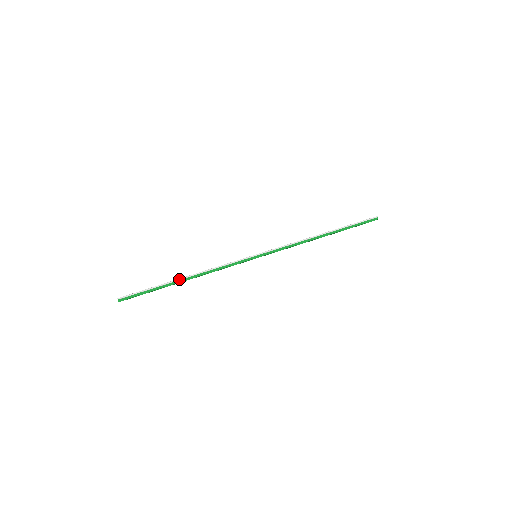
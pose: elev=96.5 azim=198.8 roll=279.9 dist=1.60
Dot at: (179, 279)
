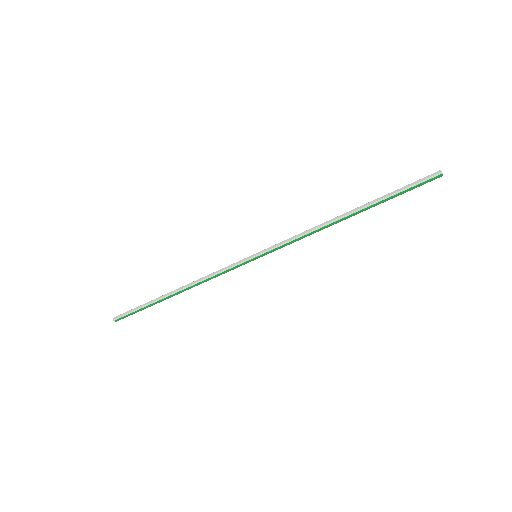
Dot at: (170, 295)
